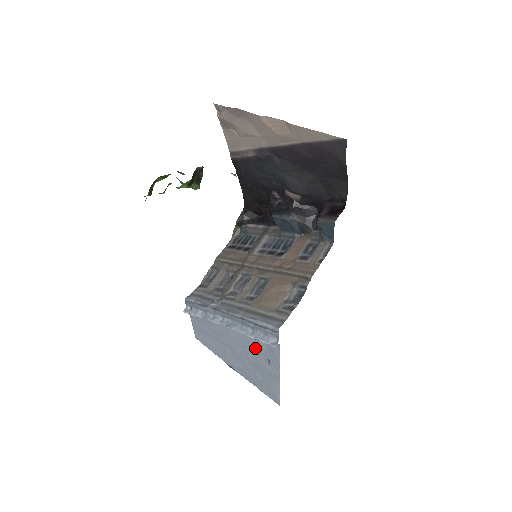
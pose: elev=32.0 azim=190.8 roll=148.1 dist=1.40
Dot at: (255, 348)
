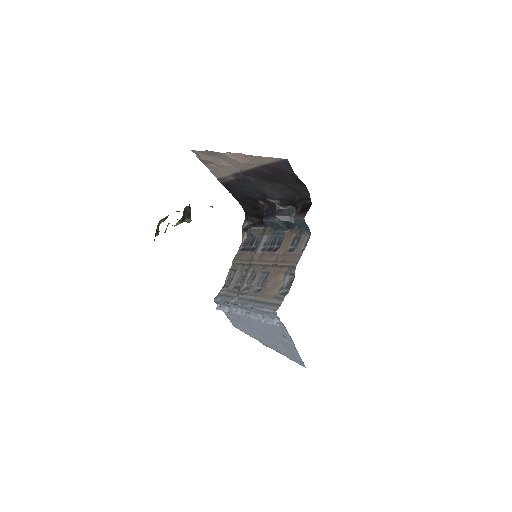
Dot at: (271, 328)
